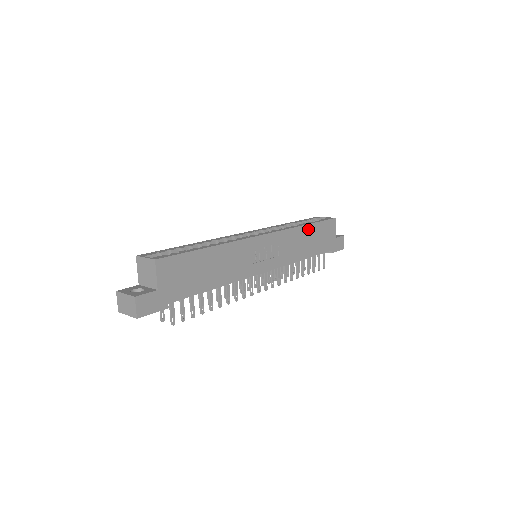
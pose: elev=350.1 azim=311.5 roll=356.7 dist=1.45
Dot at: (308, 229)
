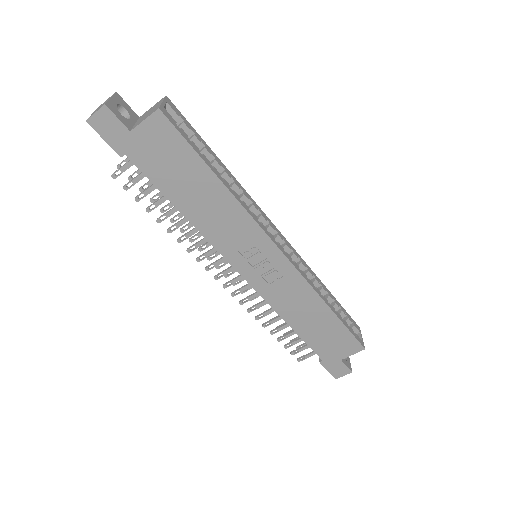
Dot at: (327, 313)
